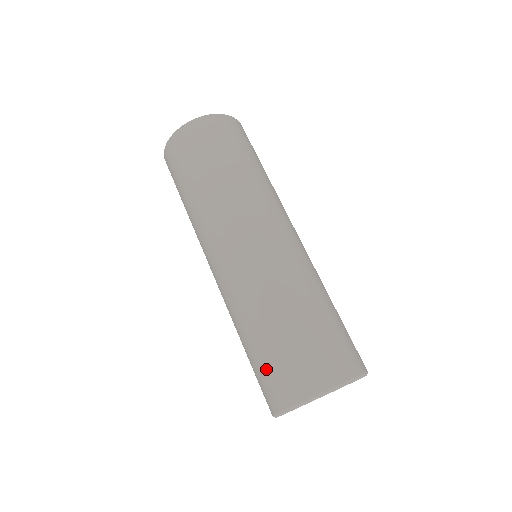
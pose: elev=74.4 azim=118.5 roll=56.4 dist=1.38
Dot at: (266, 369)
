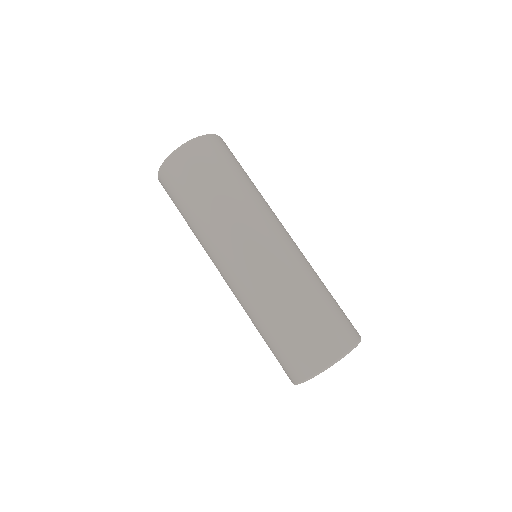
Dot at: (285, 351)
